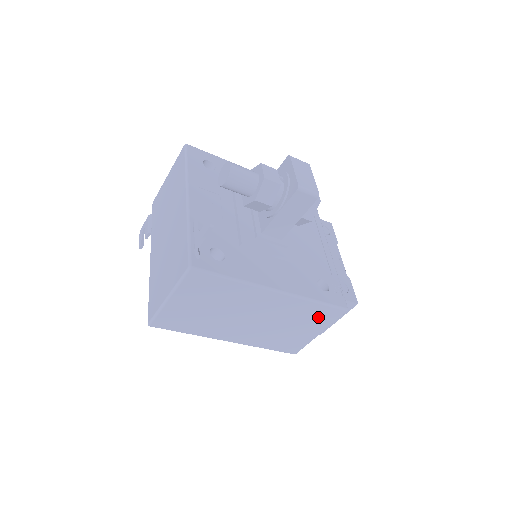
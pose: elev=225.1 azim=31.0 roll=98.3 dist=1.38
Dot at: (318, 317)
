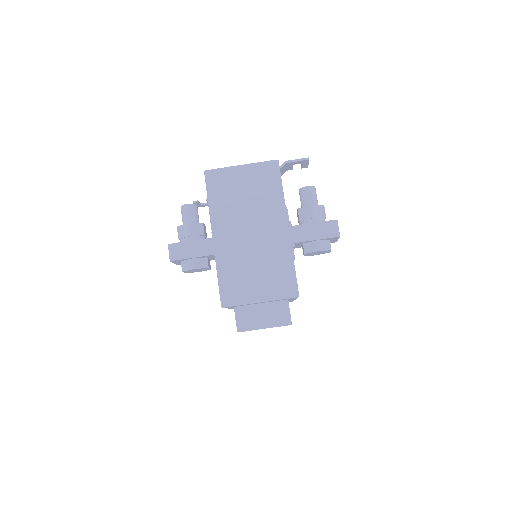
Dot at: (279, 280)
